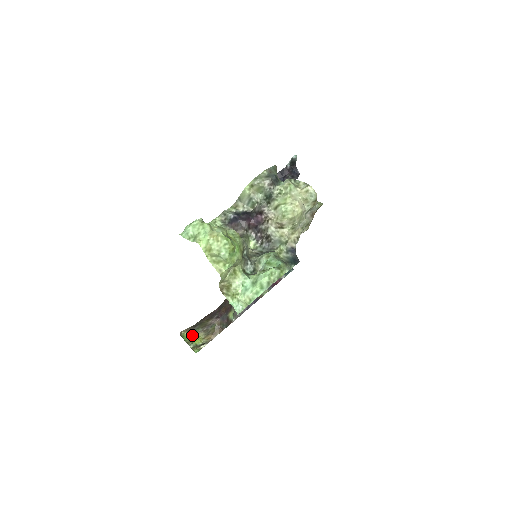
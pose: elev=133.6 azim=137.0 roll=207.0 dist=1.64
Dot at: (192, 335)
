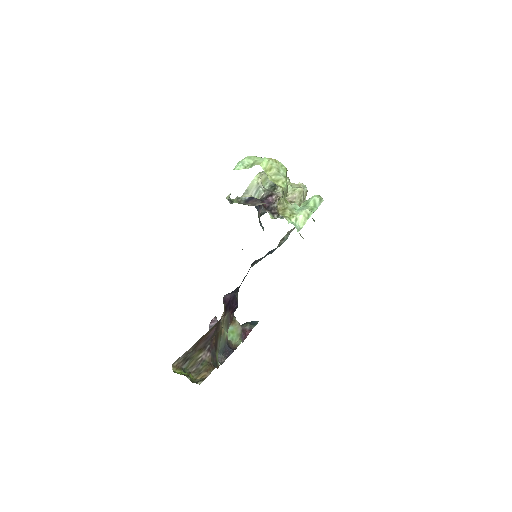
Dot at: (183, 373)
